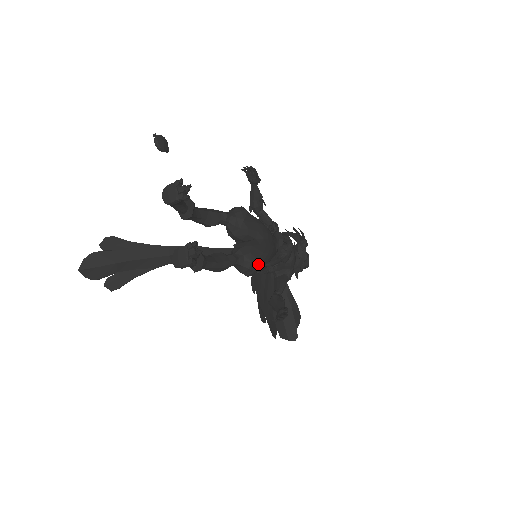
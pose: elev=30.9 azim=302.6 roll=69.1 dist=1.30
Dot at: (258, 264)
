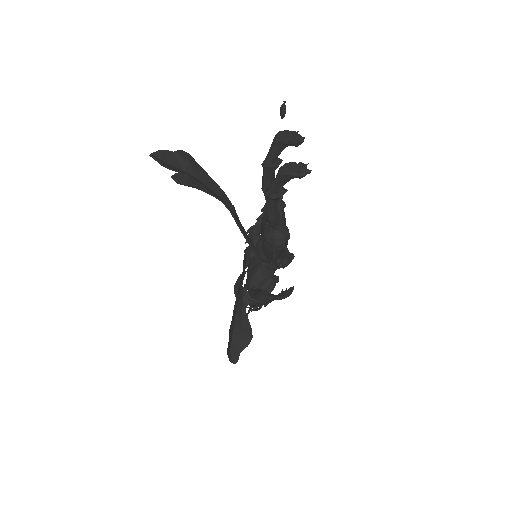
Dot at: occluded
